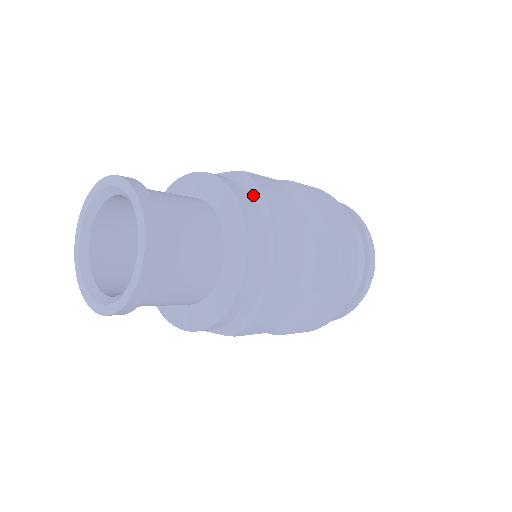
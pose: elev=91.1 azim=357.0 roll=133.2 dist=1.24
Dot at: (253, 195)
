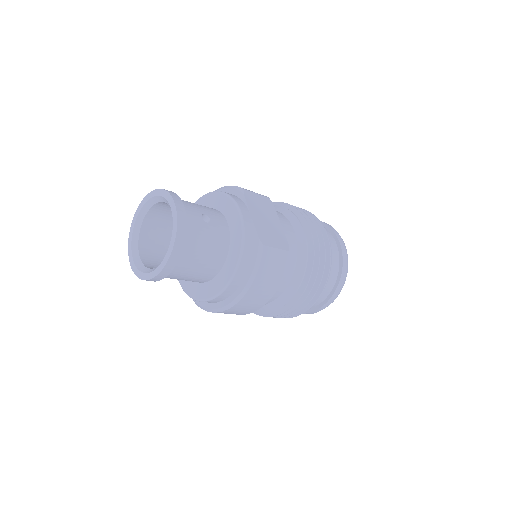
Dot at: (252, 267)
